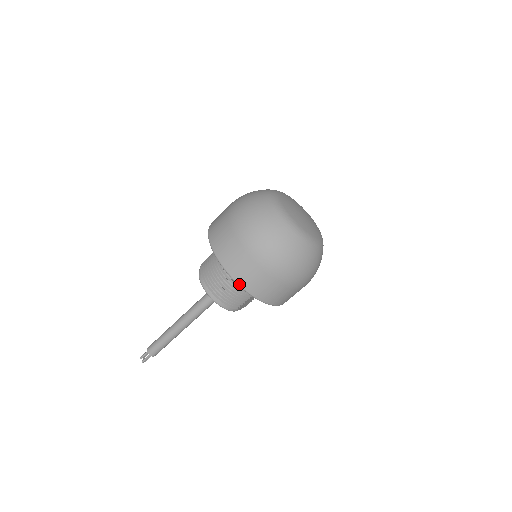
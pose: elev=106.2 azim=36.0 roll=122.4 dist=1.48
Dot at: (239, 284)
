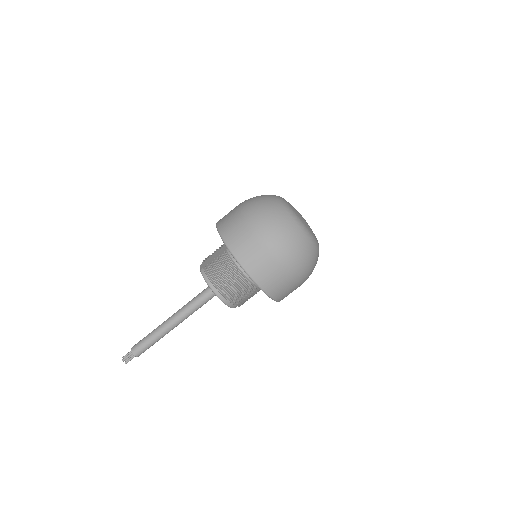
Dot at: (270, 295)
